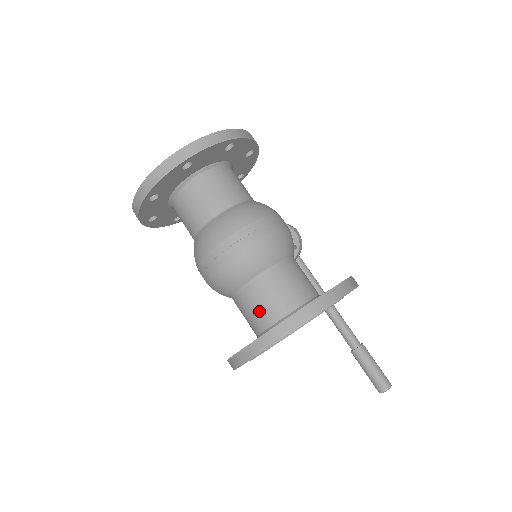
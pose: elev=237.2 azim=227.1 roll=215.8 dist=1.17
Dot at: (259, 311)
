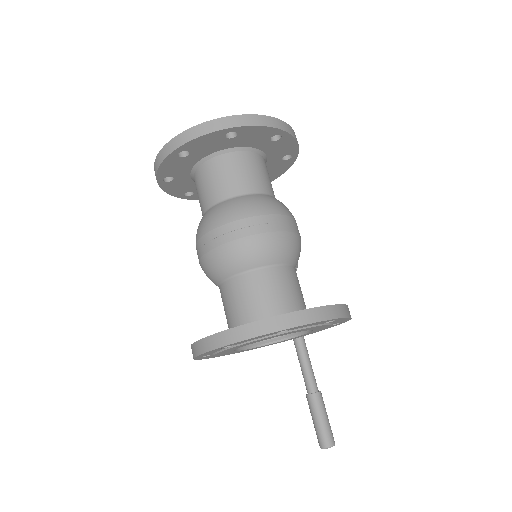
Dot at: (246, 304)
